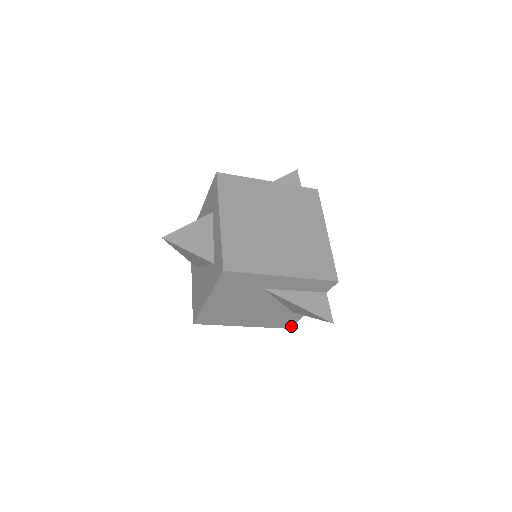
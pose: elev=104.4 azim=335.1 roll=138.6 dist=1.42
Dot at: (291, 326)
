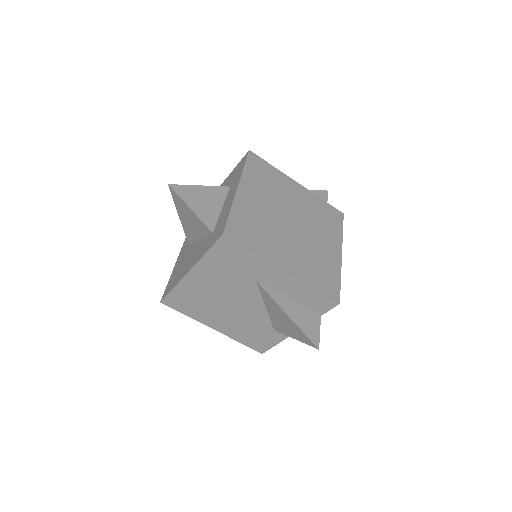
Dot at: (264, 350)
